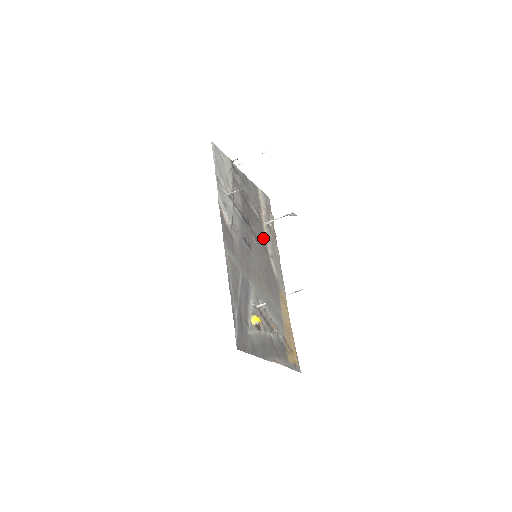
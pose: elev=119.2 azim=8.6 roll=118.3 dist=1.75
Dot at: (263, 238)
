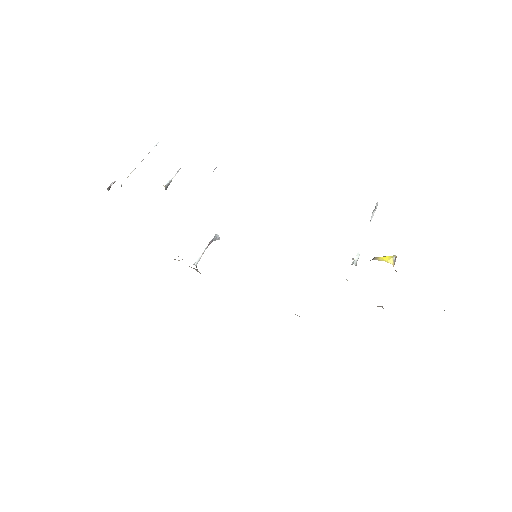
Dot at: occluded
